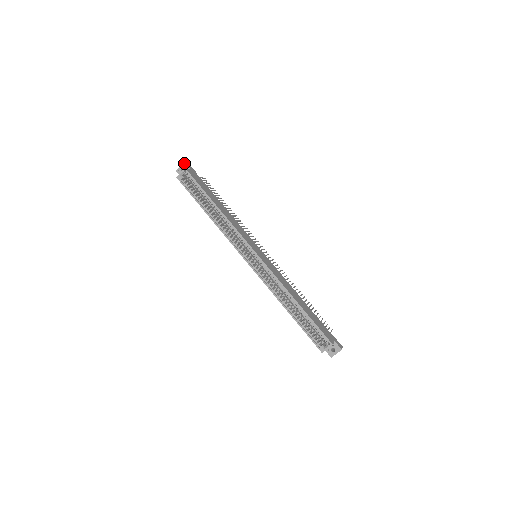
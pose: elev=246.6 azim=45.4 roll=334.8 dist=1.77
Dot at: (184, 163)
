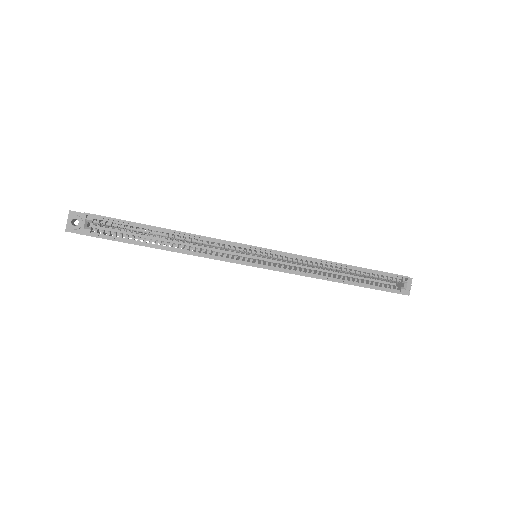
Dot at: (70, 212)
